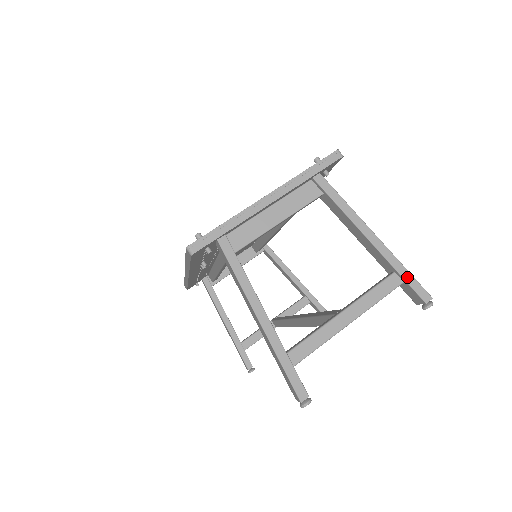
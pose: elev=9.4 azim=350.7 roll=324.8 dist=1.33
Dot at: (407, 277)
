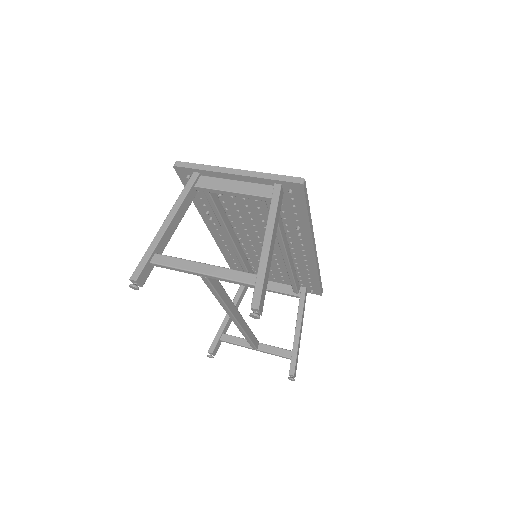
Dot at: (259, 282)
